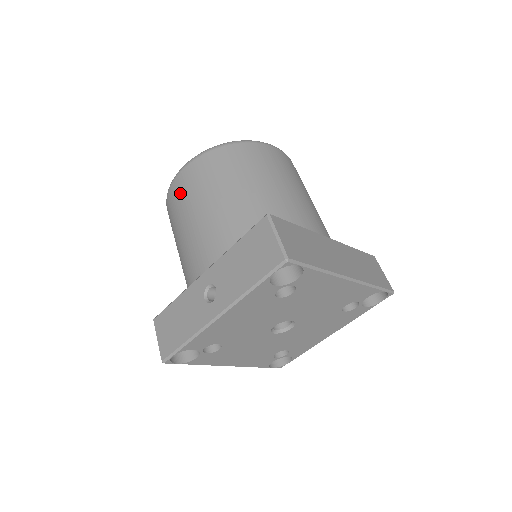
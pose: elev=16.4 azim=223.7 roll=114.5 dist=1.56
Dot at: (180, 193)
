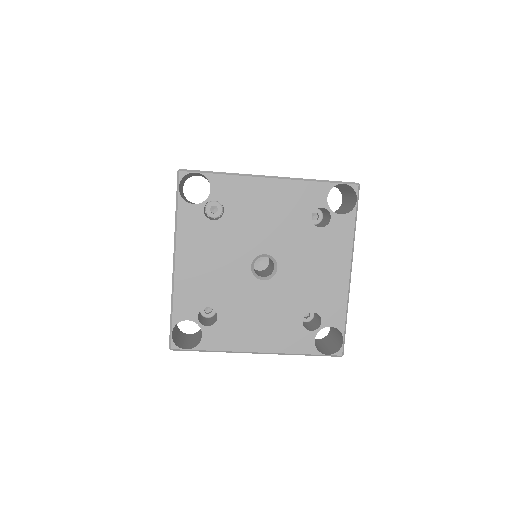
Dot at: occluded
